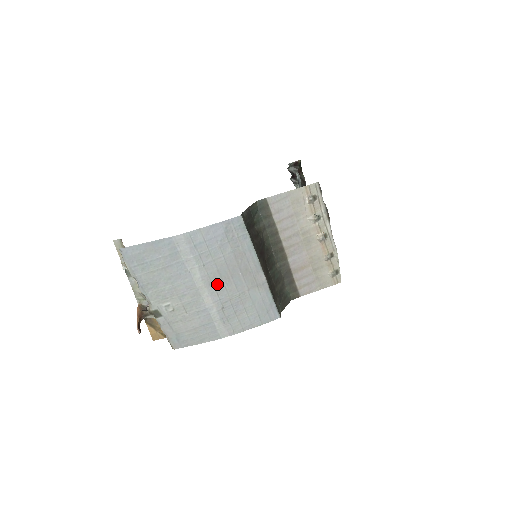
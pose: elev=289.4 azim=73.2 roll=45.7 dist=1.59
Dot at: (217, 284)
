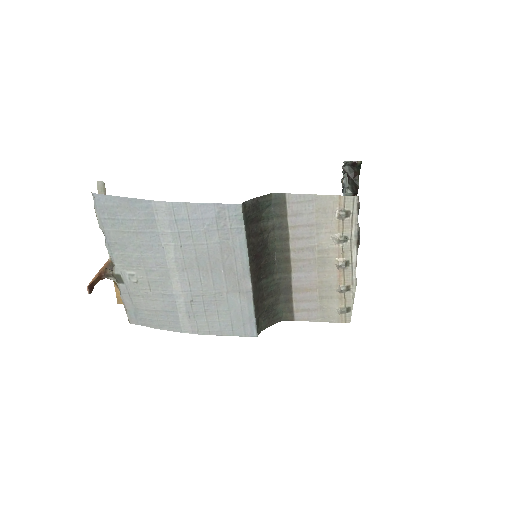
Dot at: (192, 272)
